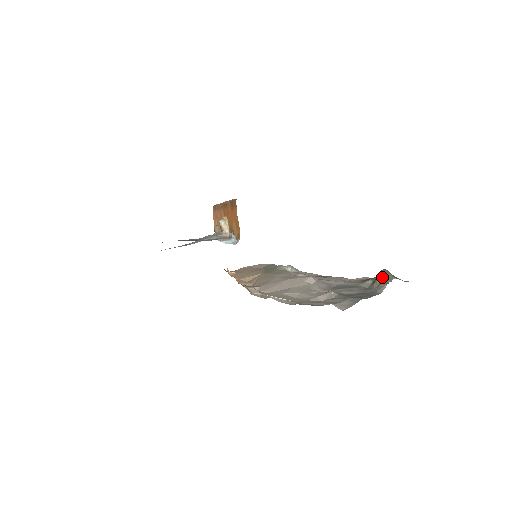
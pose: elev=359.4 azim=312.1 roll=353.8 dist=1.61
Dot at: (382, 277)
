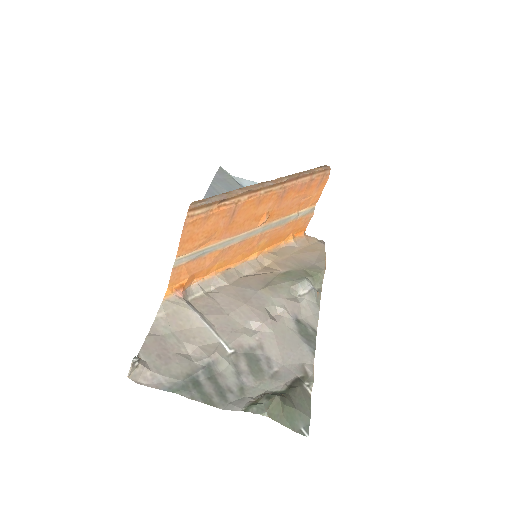
Dot at: (264, 400)
